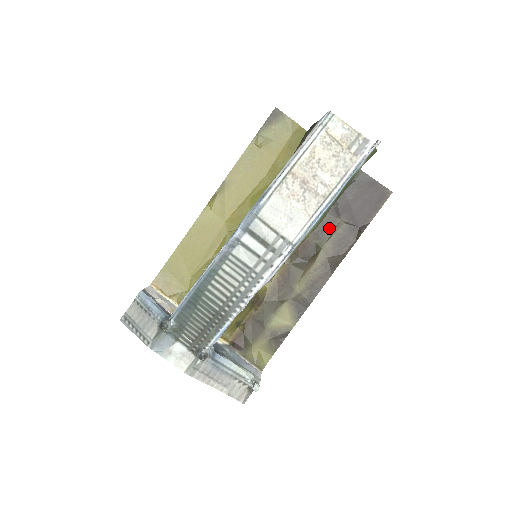
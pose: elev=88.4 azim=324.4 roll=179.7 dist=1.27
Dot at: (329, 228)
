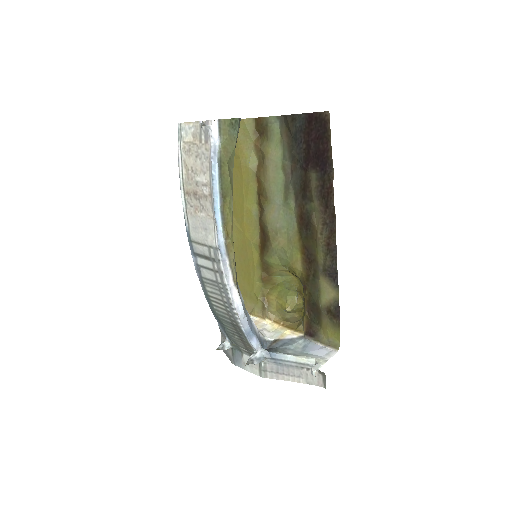
Dot at: (307, 187)
